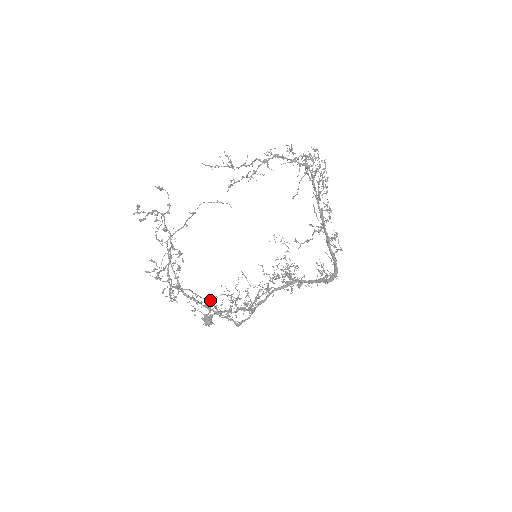
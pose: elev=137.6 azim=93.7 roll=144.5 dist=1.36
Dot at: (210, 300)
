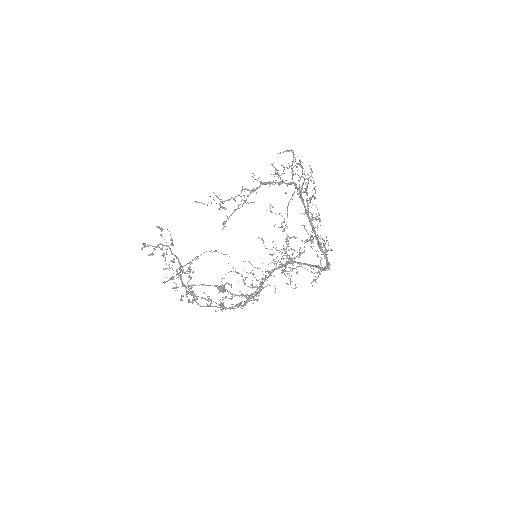
Dot at: occluded
